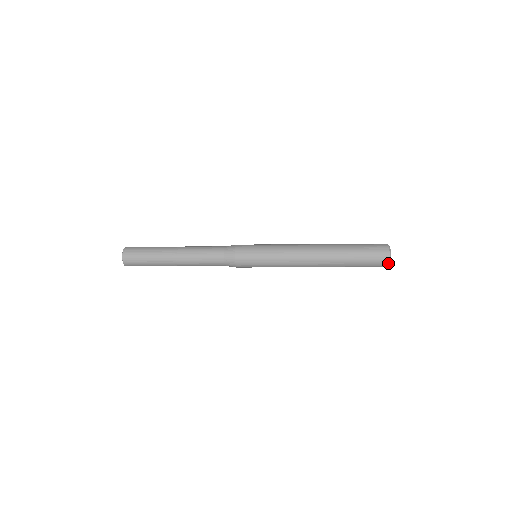
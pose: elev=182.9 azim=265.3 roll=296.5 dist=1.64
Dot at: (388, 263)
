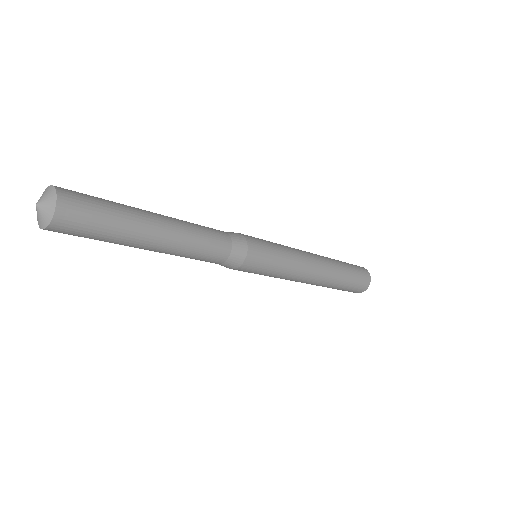
Dot at: occluded
